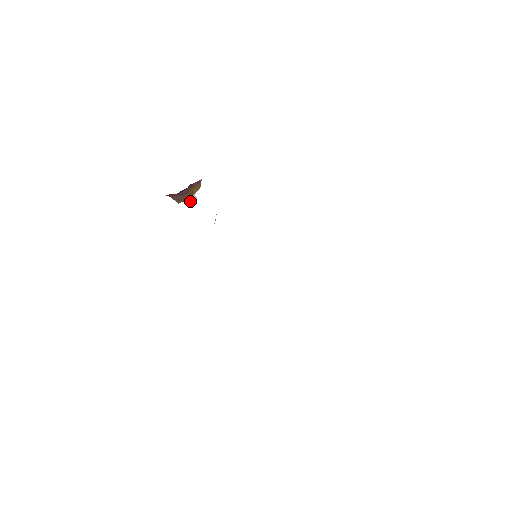
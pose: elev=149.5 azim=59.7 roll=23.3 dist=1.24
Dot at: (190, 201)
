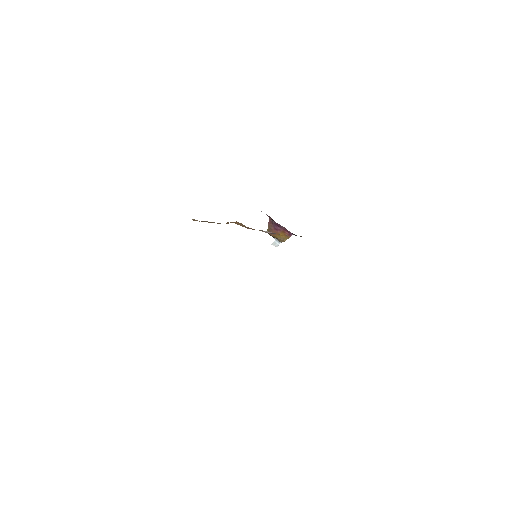
Dot at: (273, 244)
